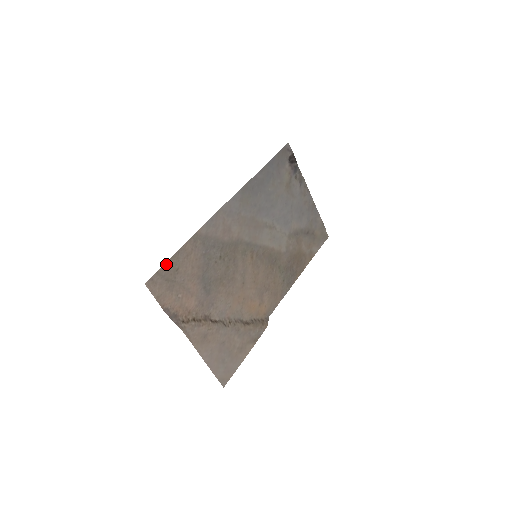
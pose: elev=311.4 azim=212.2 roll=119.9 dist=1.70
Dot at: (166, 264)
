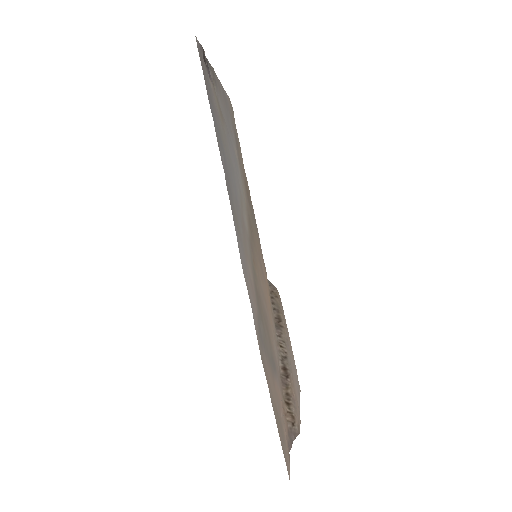
Dot at: (278, 432)
